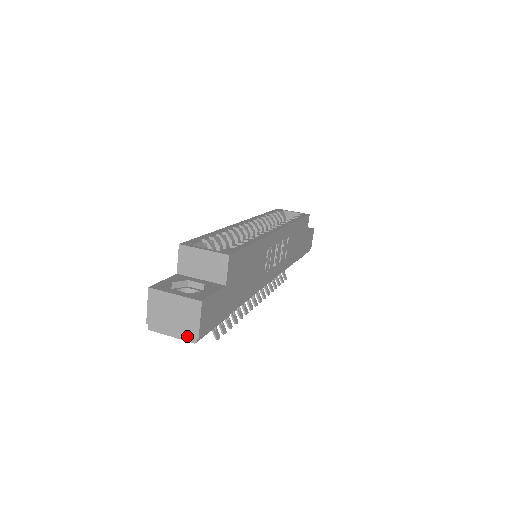
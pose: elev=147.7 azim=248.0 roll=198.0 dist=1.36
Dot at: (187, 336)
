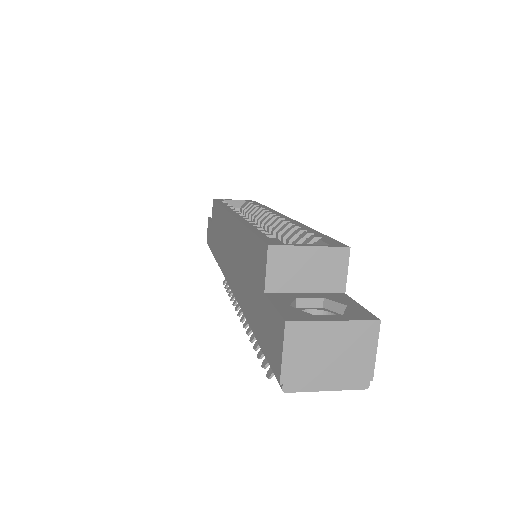
Dot at: (354, 382)
